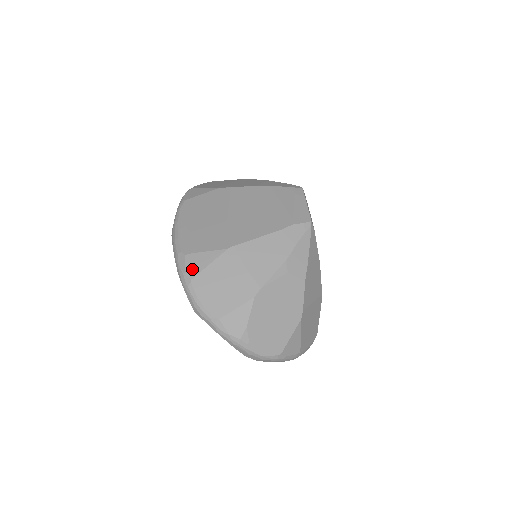
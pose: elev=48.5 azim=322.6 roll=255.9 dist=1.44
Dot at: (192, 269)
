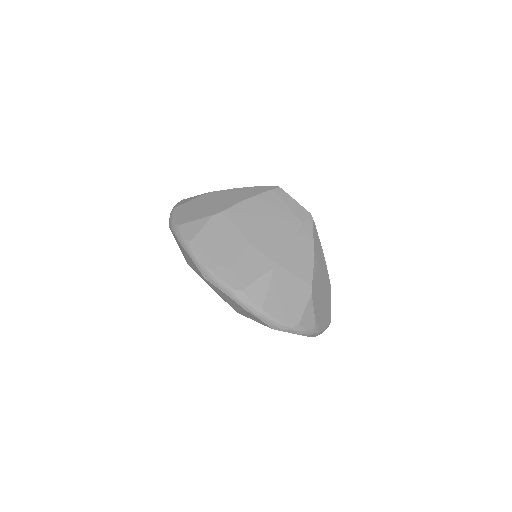
Dot at: (257, 299)
